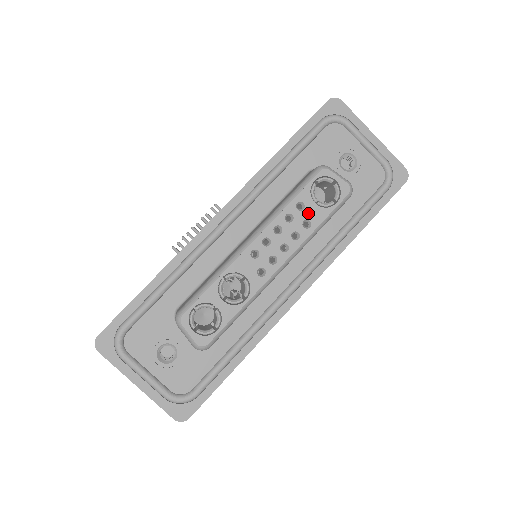
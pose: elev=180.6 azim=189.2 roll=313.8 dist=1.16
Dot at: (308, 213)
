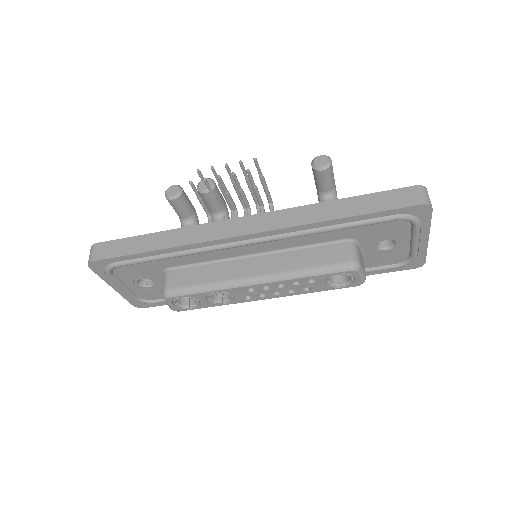
Dot at: (314, 285)
